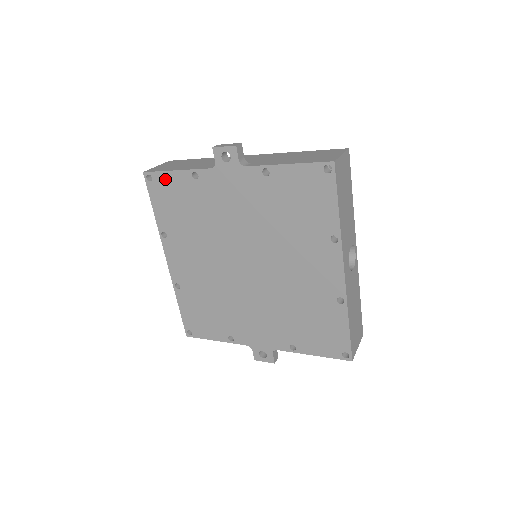
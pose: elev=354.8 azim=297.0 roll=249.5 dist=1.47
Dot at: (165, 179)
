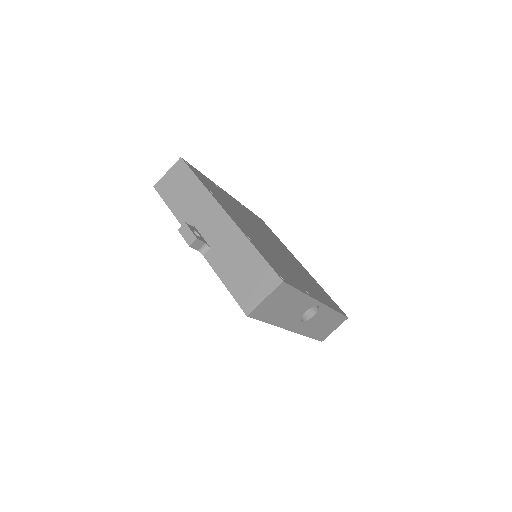
Dot at: occluded
